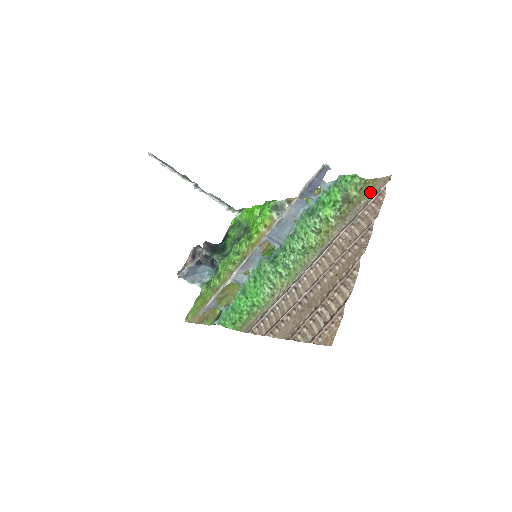
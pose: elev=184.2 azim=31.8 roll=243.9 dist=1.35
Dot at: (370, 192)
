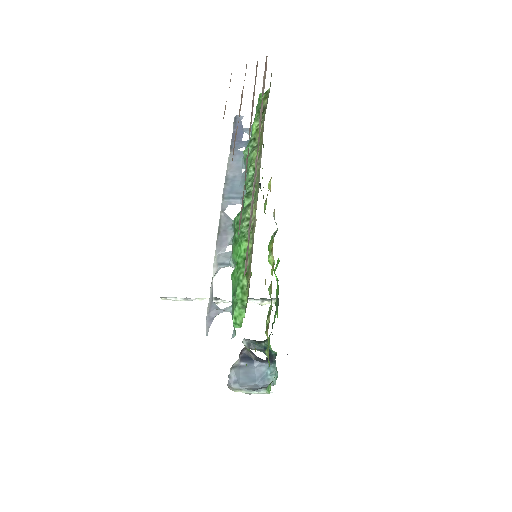
Dot at: occluded
